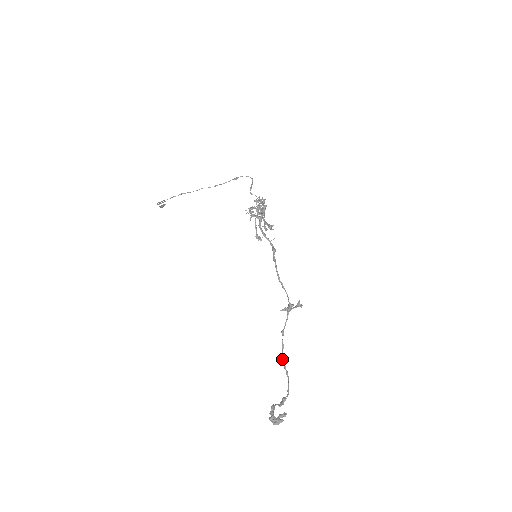
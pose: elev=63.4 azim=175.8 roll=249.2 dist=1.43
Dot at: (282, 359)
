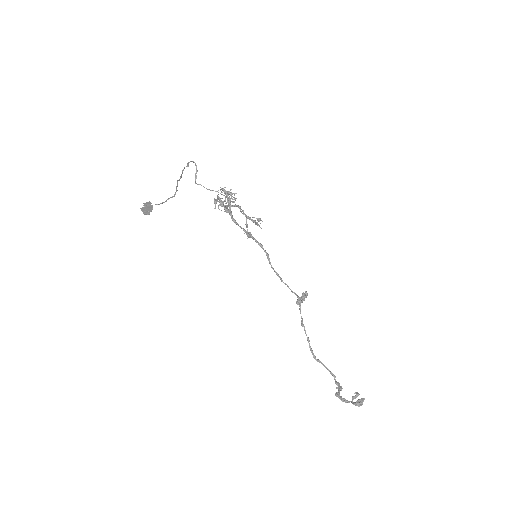
Dot at: (312, 350)
